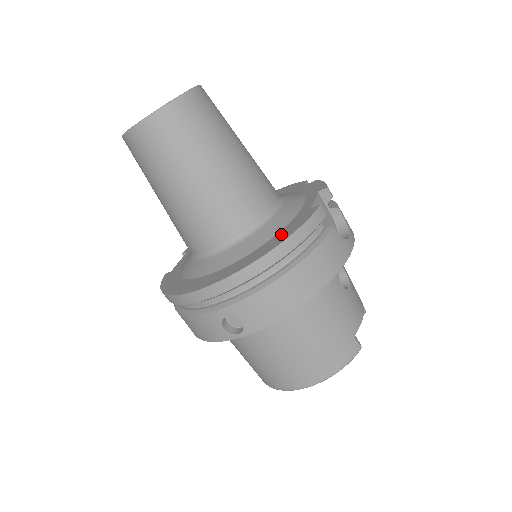
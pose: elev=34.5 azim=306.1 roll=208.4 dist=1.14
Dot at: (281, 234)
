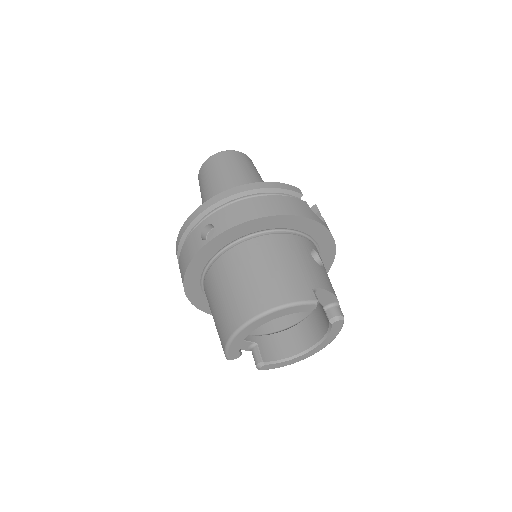
Dot at: occluded
